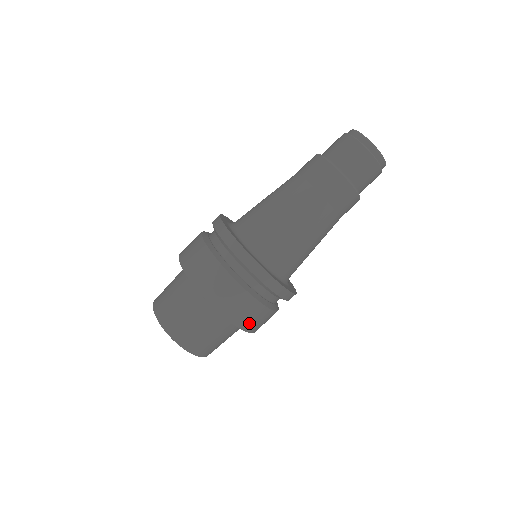
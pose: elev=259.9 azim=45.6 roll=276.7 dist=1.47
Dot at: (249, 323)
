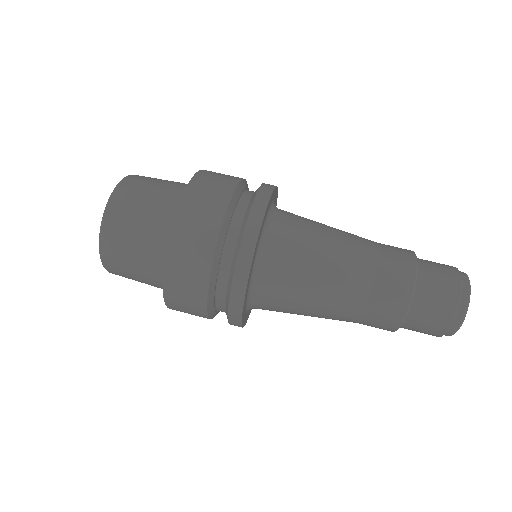
Dot at: (176, 295)
